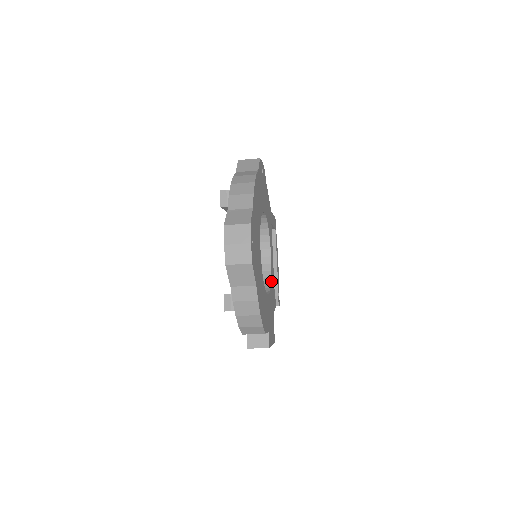
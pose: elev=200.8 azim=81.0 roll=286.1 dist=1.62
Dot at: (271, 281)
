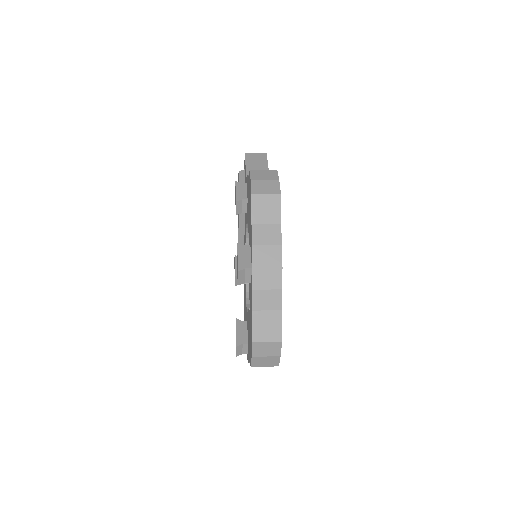
Dot at: occluded
